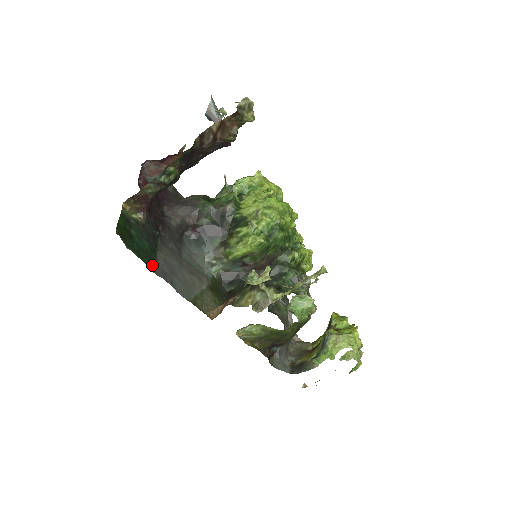
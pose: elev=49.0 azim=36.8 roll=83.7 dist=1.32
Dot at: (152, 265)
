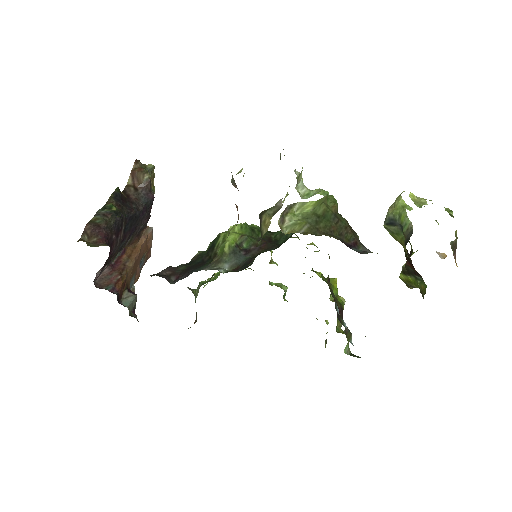
Dot at: occluded
